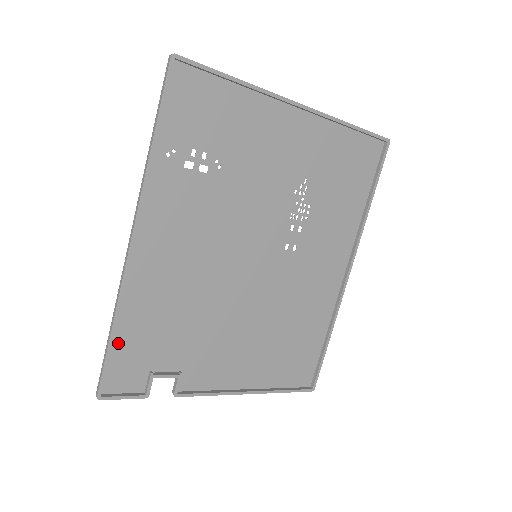
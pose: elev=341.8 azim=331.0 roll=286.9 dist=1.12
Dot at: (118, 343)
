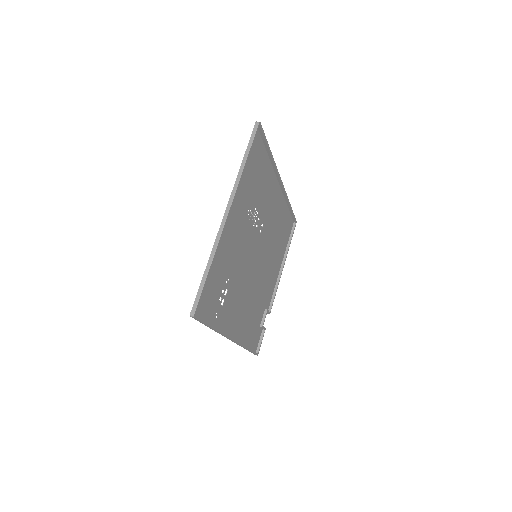
Dot at: (249, 344)
